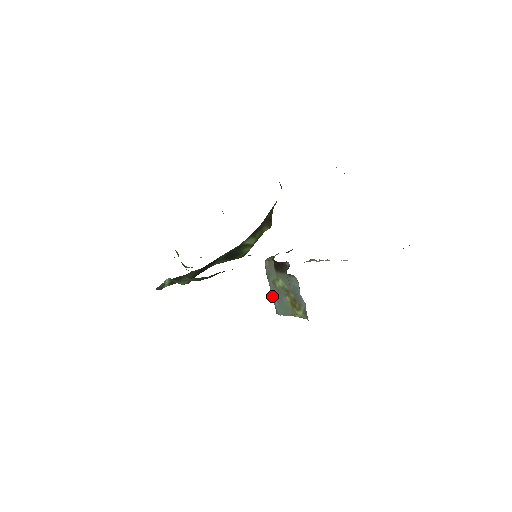
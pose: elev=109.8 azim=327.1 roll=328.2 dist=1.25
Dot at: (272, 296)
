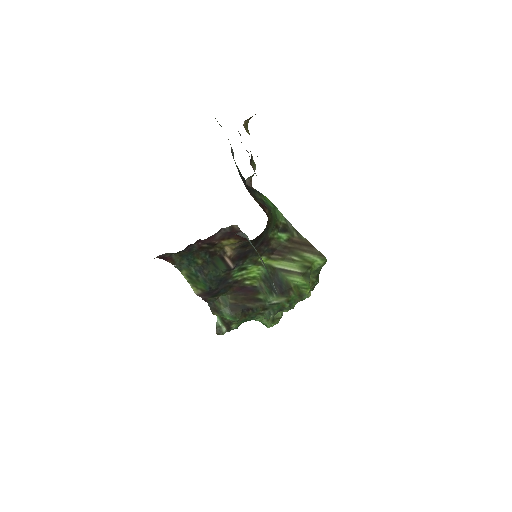
Dot at: occluded
